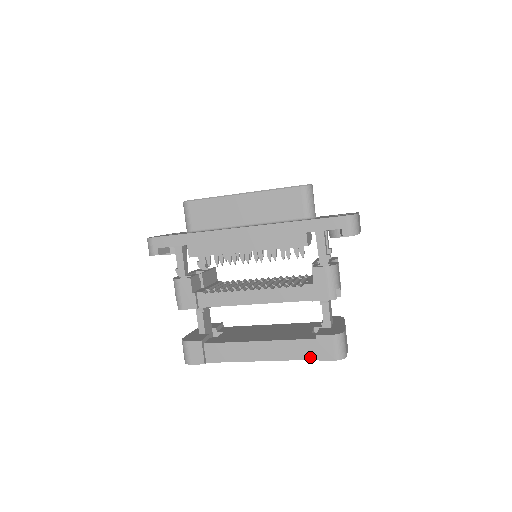
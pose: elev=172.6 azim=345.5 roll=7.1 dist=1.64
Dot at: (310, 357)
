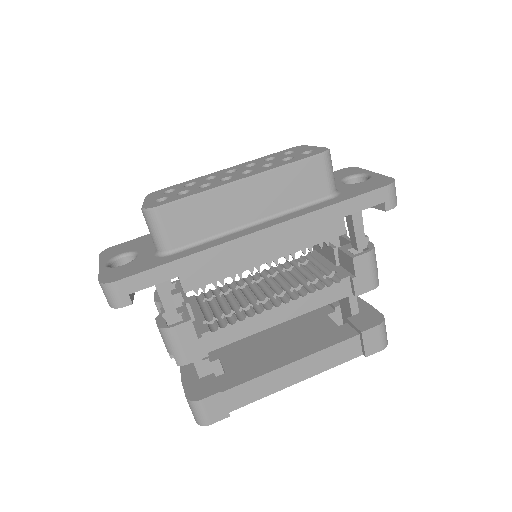
Dot at: (353, 356)
